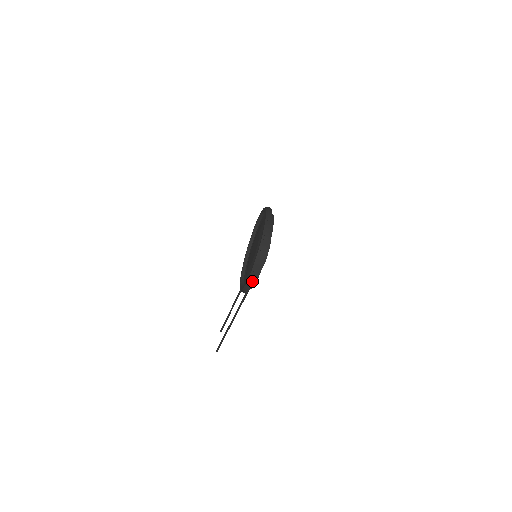
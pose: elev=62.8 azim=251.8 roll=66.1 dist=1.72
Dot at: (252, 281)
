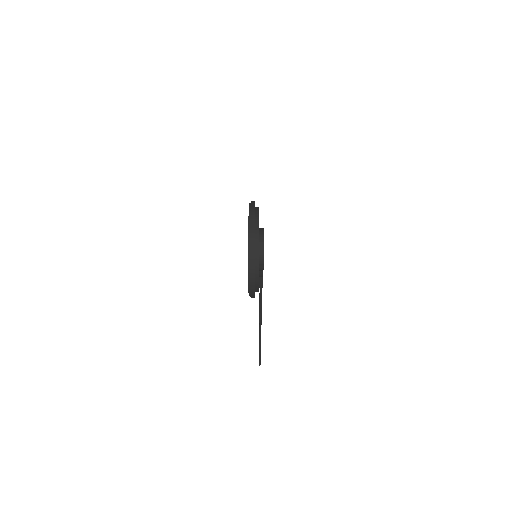
Dot at: (253, 283)
